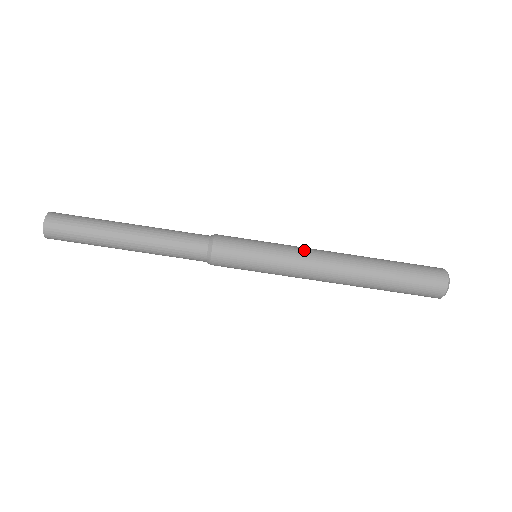
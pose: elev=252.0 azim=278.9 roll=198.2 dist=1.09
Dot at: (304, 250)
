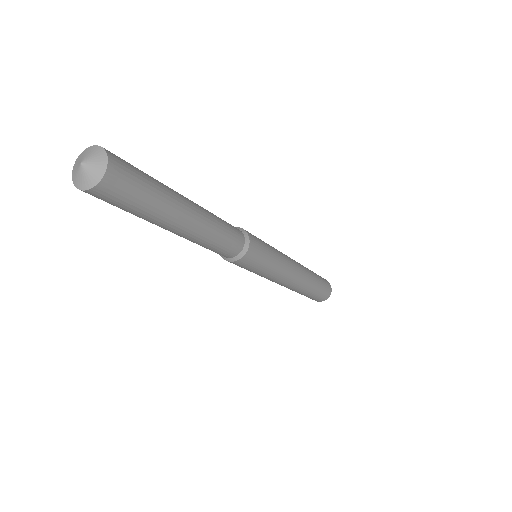
Dot at: (288, 272)
